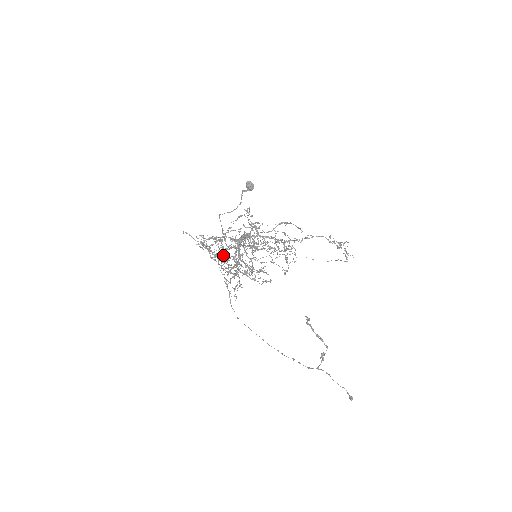
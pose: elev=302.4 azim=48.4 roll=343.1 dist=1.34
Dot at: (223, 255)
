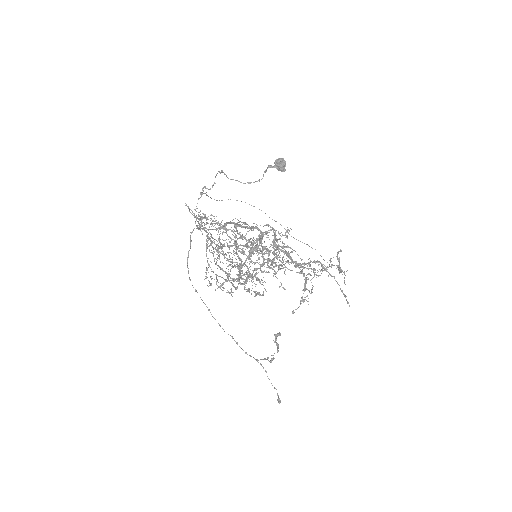
Dot at: (229, 259)
